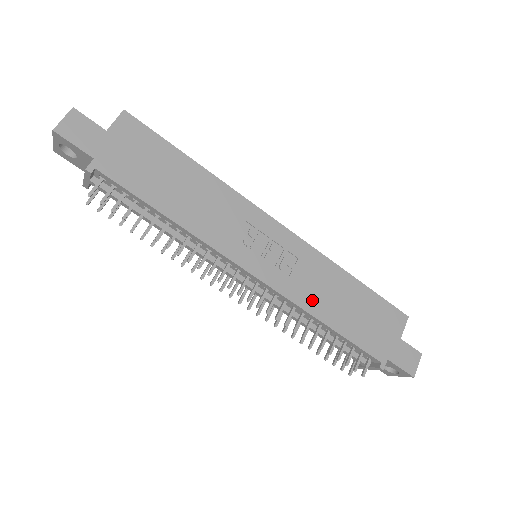
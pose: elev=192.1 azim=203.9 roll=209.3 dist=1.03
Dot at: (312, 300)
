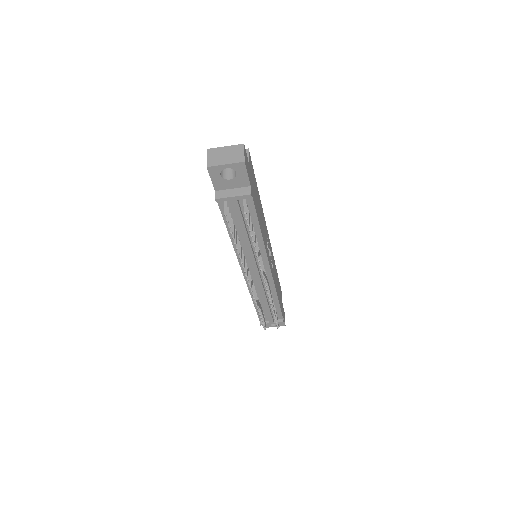
Dot at: occluded
